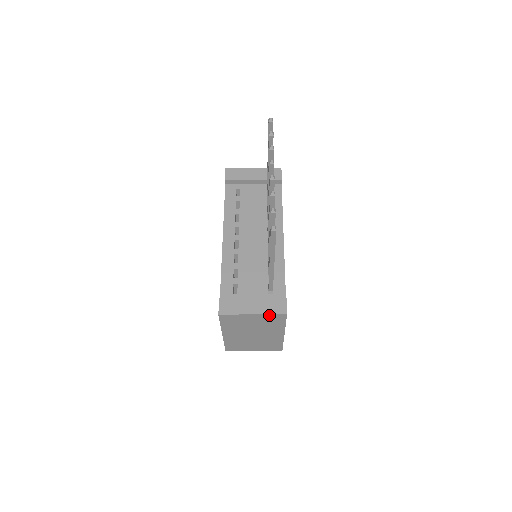
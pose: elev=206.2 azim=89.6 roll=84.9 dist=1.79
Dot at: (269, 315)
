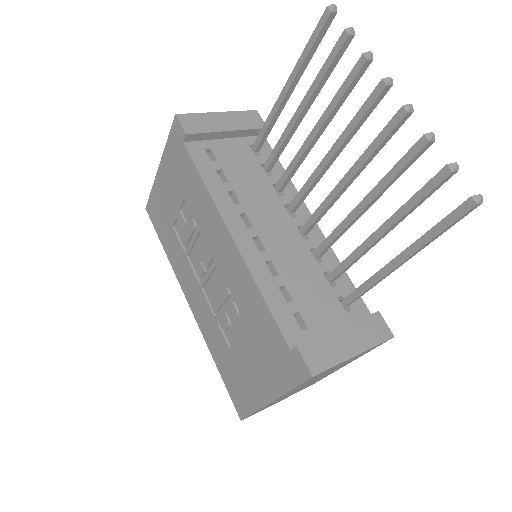
Dot at: (373, 347)
